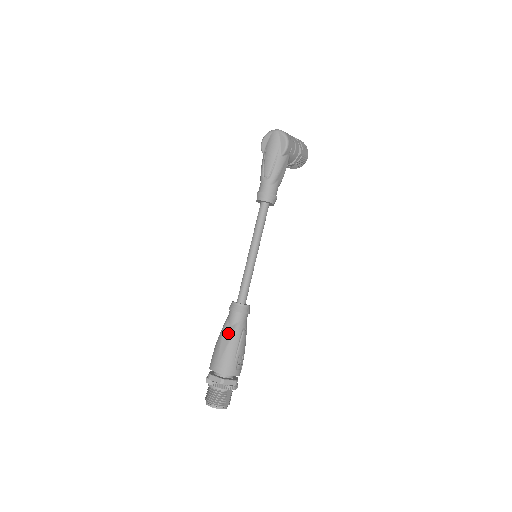
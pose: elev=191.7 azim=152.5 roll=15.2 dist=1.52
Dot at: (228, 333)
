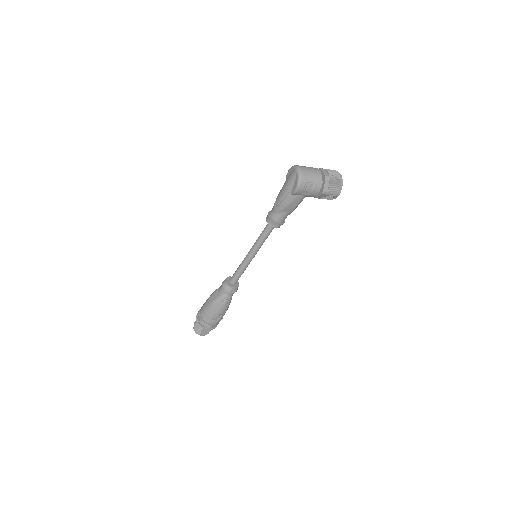
Dot at: (214, 296)
